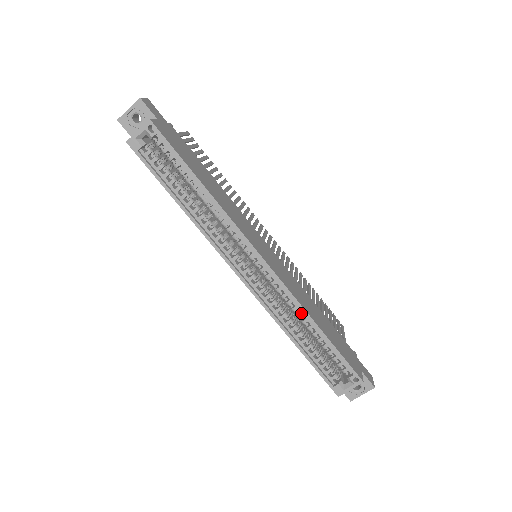
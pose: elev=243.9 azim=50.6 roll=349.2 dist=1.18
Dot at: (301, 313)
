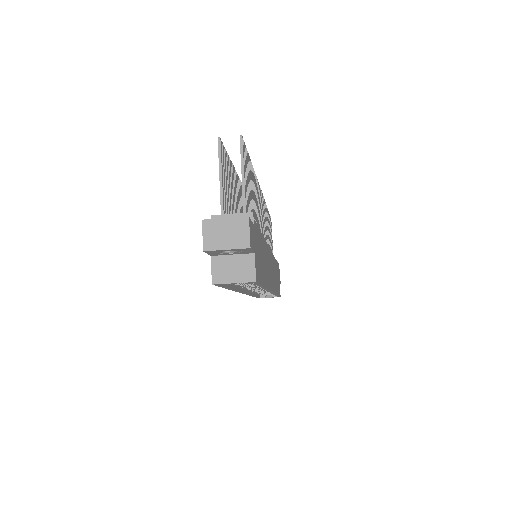
Dot at: occluded
